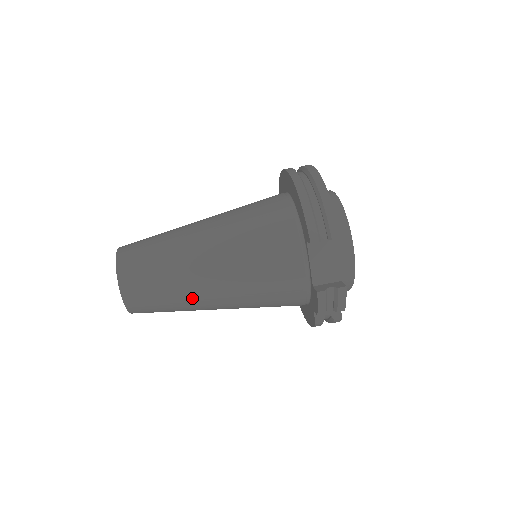
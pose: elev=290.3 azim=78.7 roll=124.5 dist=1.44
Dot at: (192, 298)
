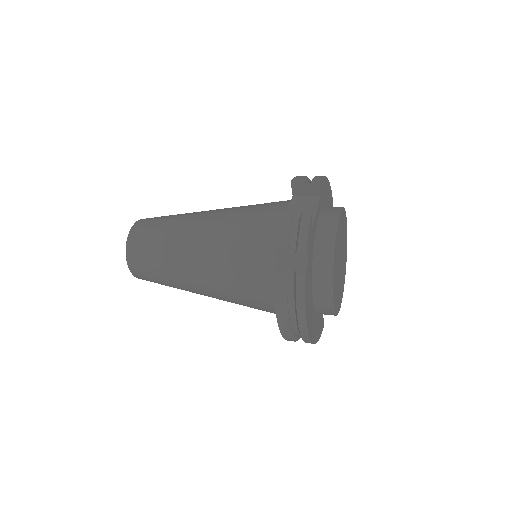
Dot at: (178, 238)
